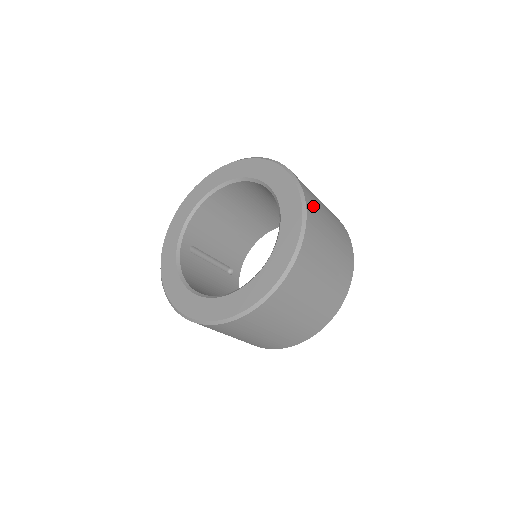
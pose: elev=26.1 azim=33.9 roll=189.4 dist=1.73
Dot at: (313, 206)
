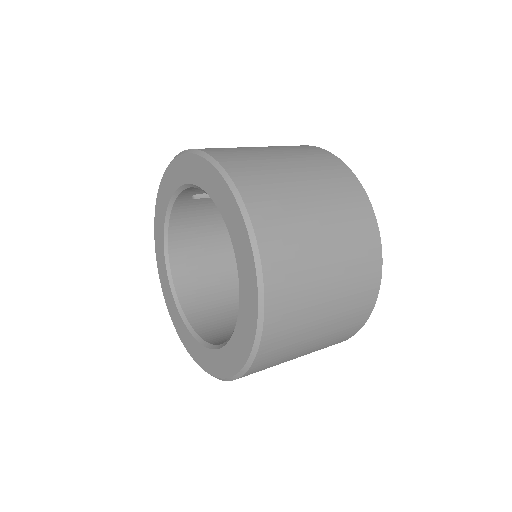
Dot at: (270, 360)
